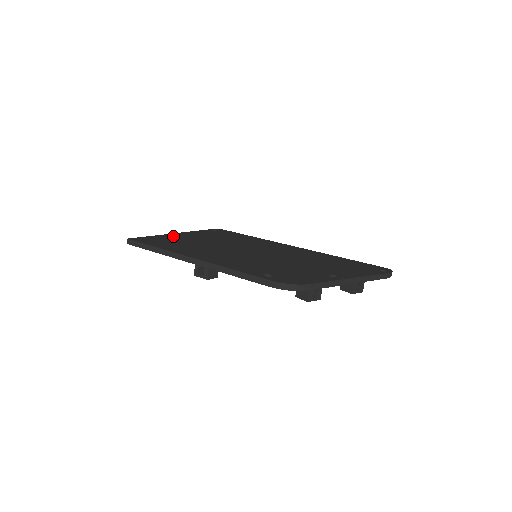
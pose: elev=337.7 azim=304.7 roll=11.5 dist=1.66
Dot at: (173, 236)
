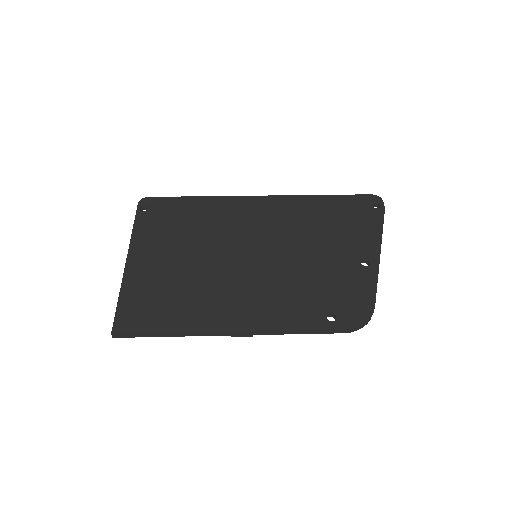
Dot at: (138, 276)
